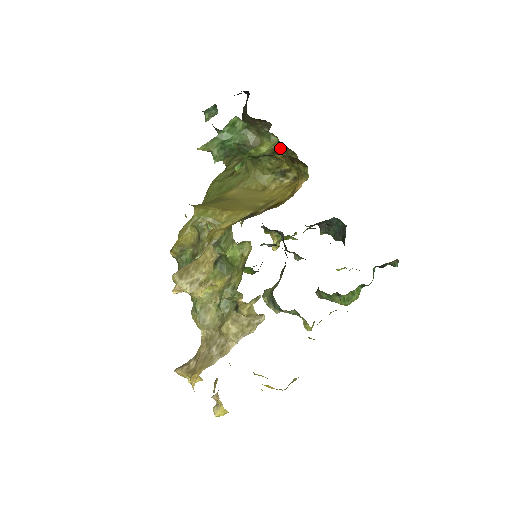
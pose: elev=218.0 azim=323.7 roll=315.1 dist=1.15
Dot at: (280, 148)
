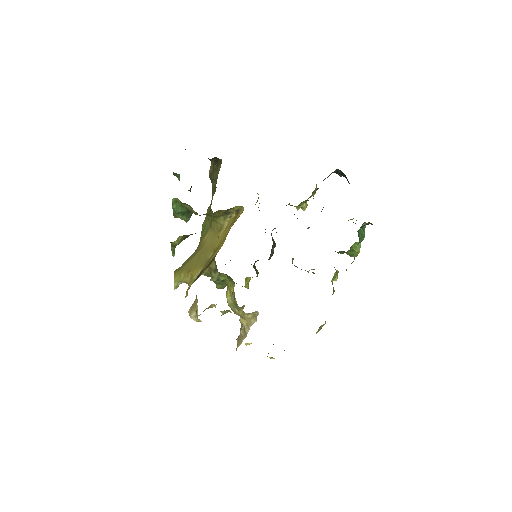
Dot at: (186, 235)
